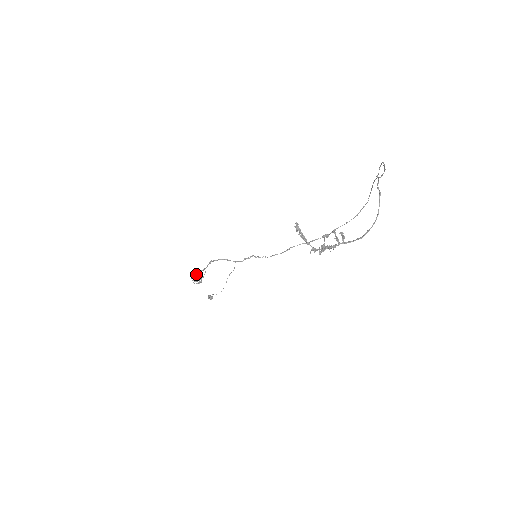
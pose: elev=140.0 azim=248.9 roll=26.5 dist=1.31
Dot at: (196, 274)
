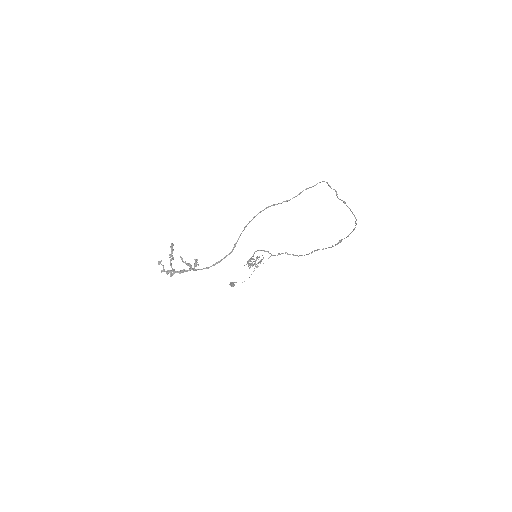
Dot at: (253, 259)
